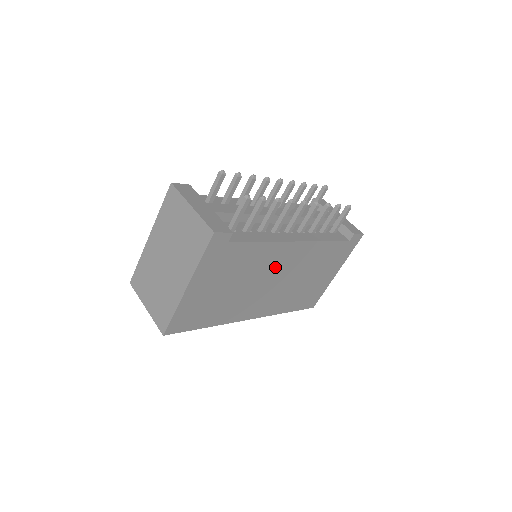
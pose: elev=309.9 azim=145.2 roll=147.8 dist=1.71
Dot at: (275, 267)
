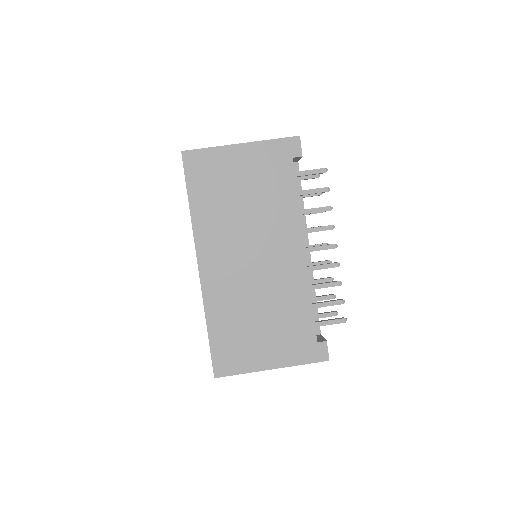
Dot at: (271, 244)
